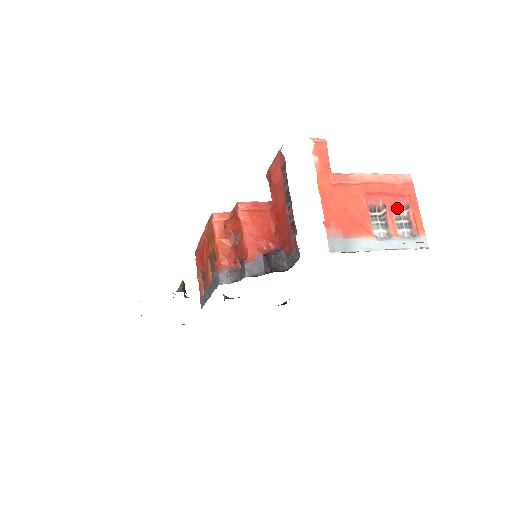
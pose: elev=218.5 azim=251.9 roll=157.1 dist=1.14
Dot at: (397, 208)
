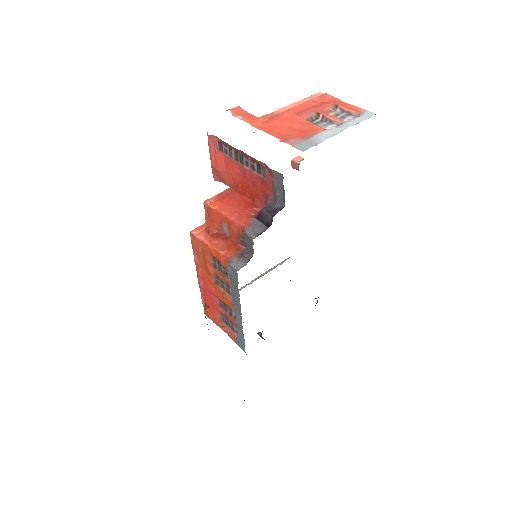
Dot at: (329, 111)
